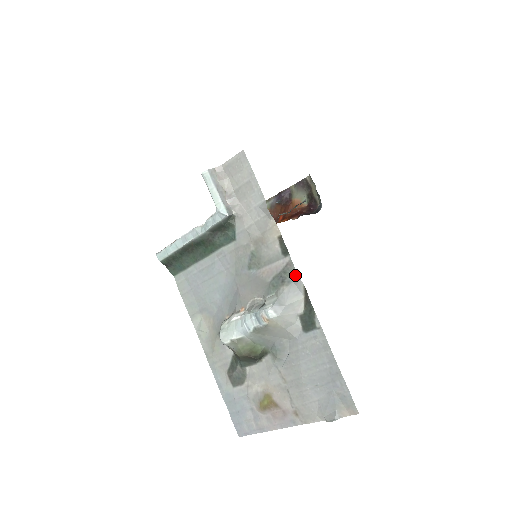
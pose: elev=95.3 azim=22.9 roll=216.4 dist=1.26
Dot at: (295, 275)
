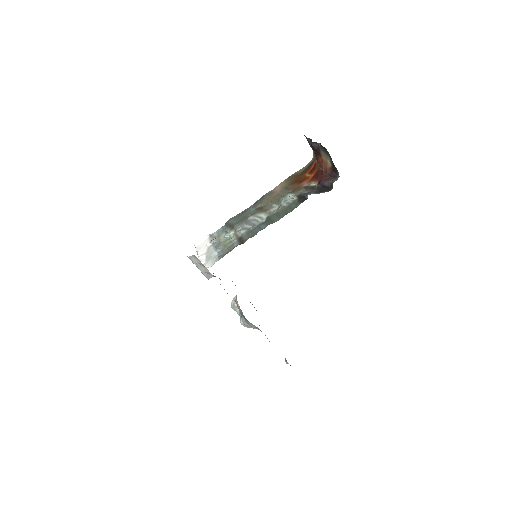
Dot at: occluded
